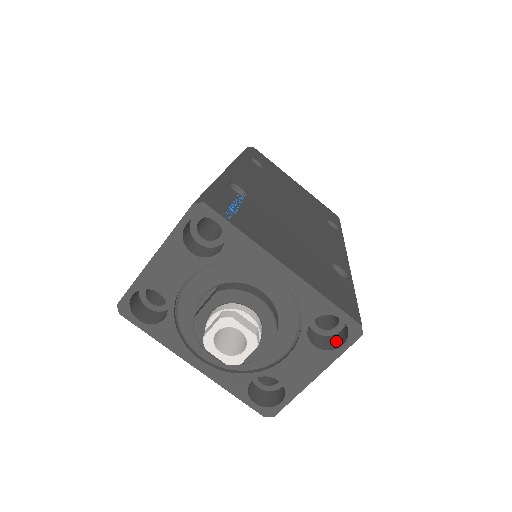
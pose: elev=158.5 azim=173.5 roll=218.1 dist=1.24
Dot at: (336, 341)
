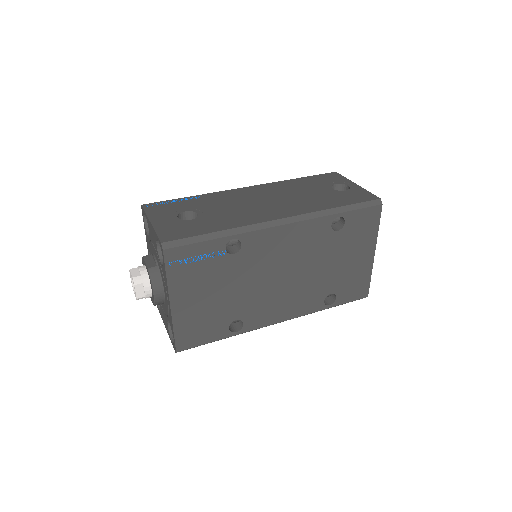
Dot at: occluded
